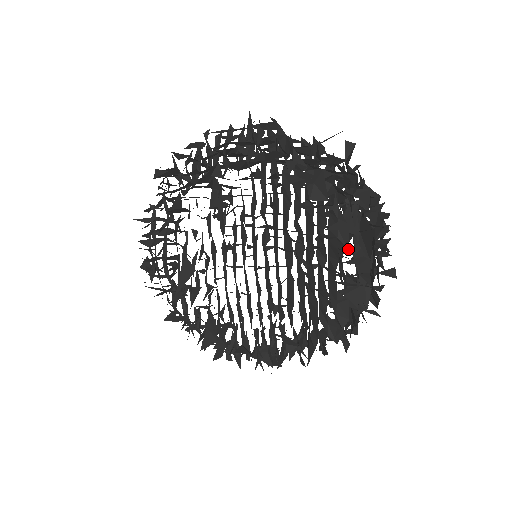
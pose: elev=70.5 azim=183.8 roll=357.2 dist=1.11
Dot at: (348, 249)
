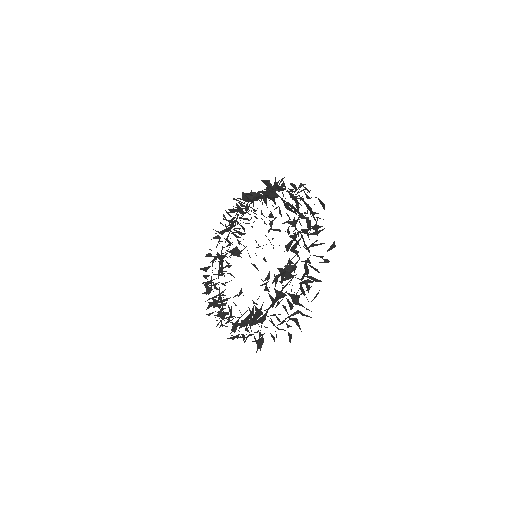
Dot at: occluded
